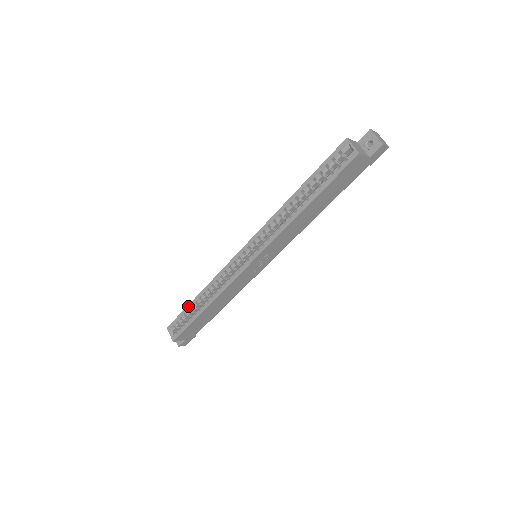
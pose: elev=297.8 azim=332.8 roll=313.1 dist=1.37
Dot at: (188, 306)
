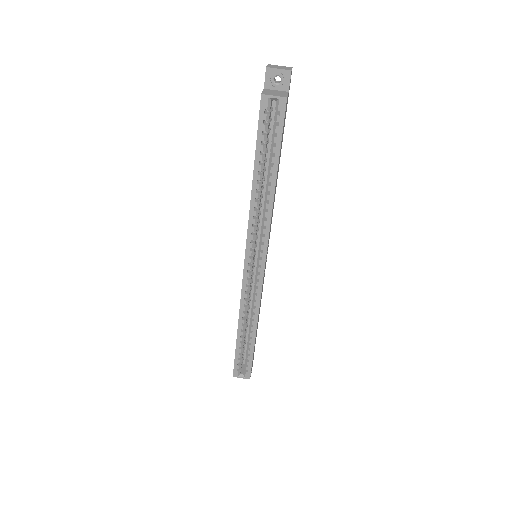
Dot at: (237, 346)
